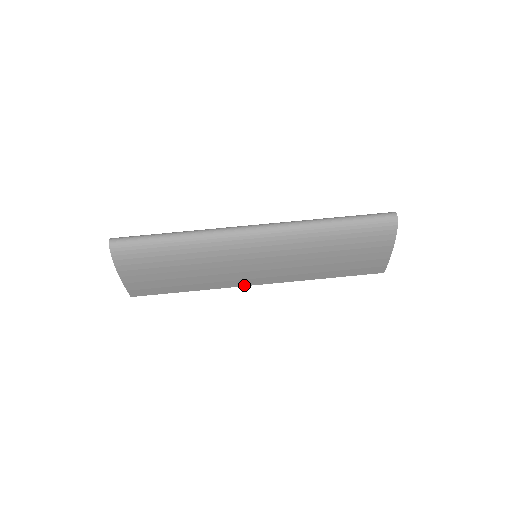
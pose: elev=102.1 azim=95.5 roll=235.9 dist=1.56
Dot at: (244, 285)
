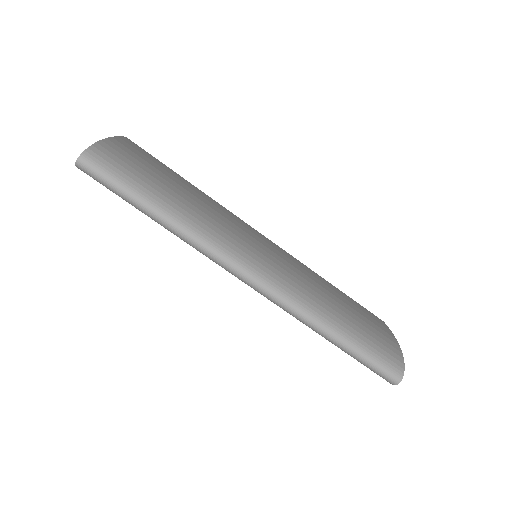
Dot at: (248, 225)
